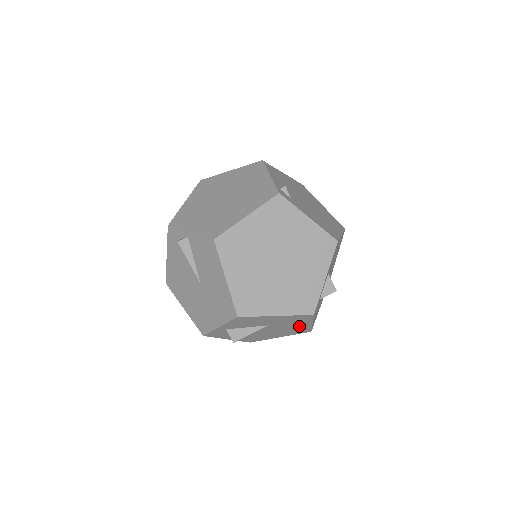
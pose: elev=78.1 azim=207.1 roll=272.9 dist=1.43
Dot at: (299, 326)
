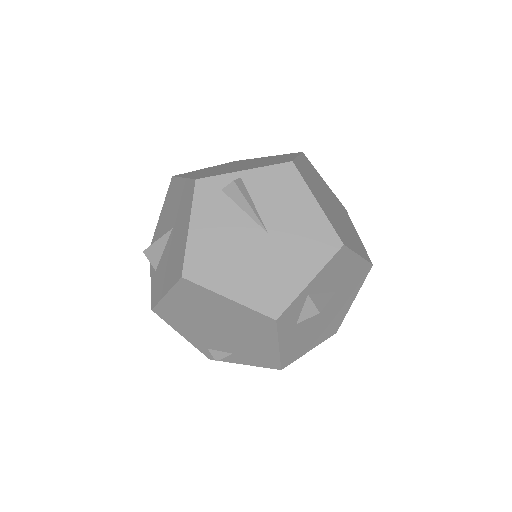
Dot at: (344, 306)
